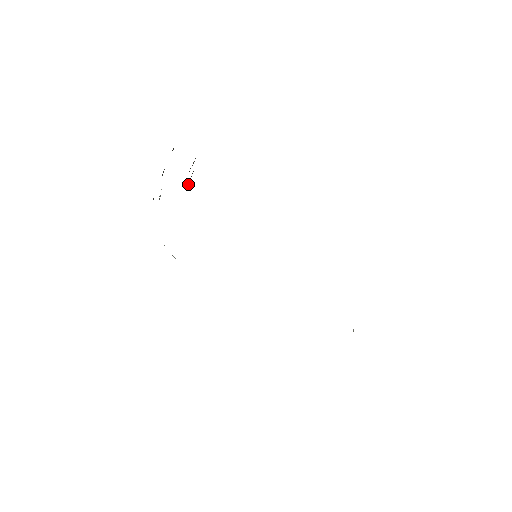
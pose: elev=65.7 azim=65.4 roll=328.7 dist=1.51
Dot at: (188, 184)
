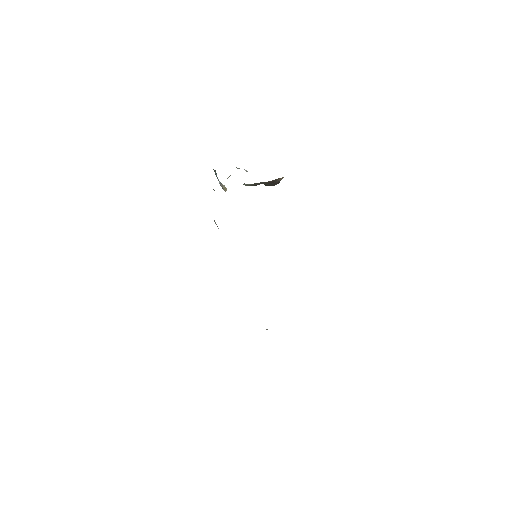
Dot at: occluded
